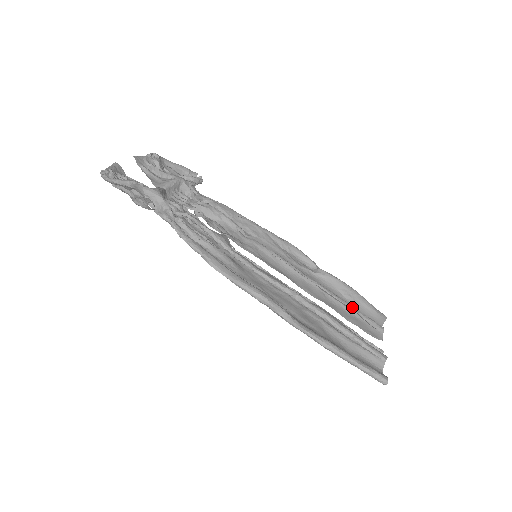
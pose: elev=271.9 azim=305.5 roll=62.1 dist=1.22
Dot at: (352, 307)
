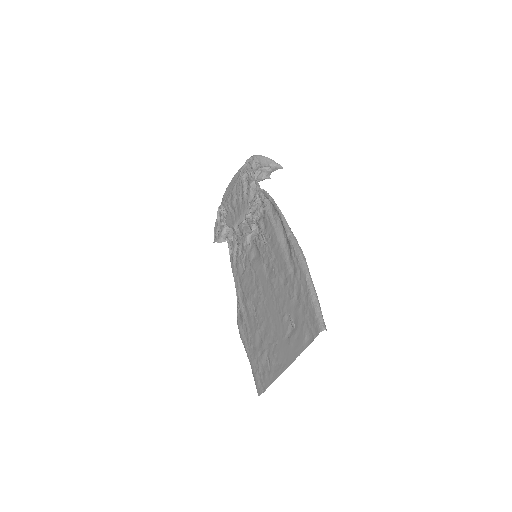
Dot at: occluded
